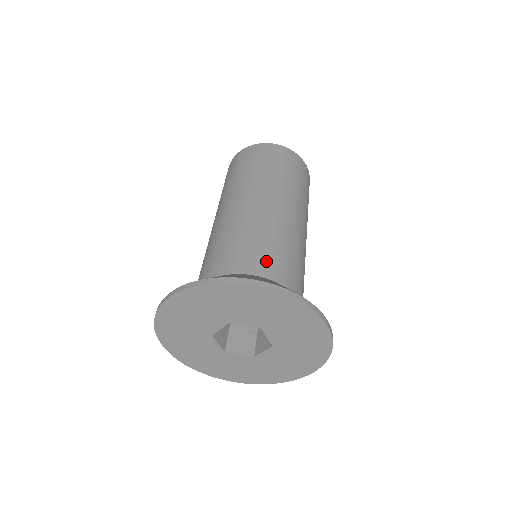
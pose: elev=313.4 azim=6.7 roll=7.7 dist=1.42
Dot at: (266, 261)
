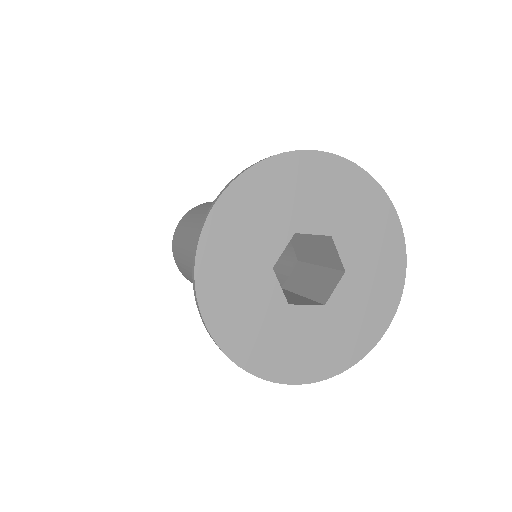
Dot at: occluded
